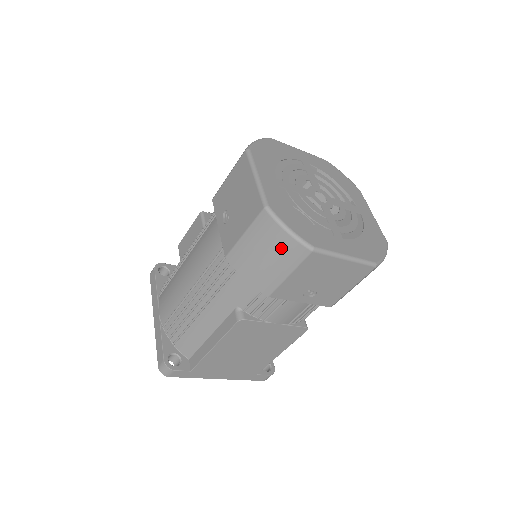
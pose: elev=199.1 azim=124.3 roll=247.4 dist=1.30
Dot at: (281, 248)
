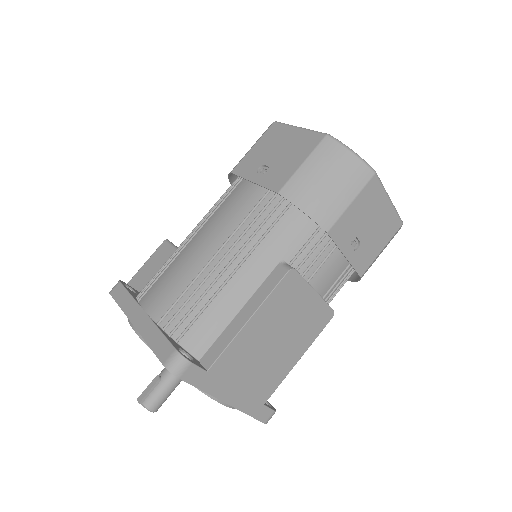
Dot at: (346, 170)
